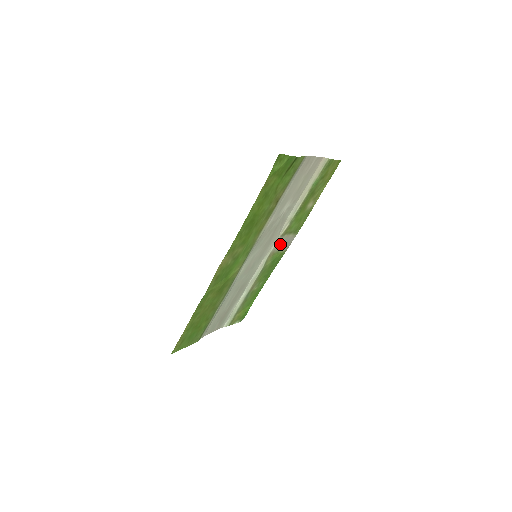
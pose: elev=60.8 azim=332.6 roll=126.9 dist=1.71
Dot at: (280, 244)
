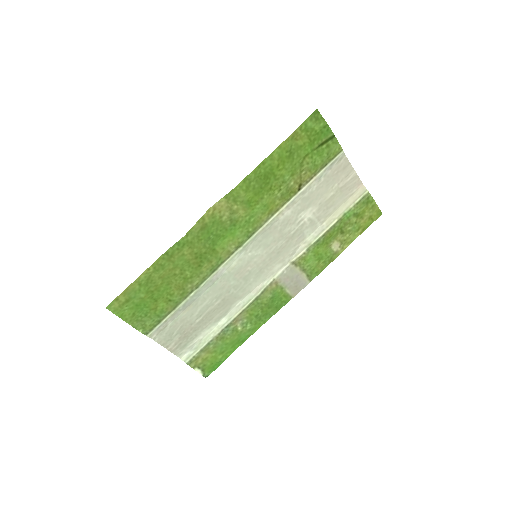
Dot at: (288, 277)
